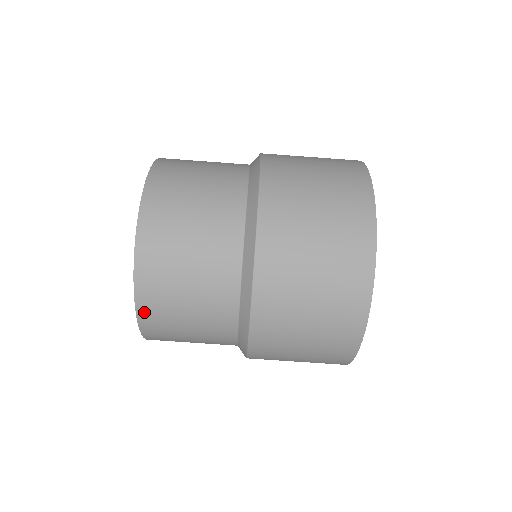
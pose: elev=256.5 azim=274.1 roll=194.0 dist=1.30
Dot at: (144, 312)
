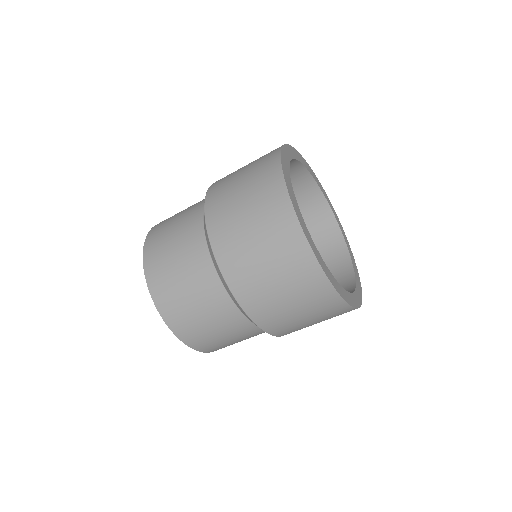
Dot at: occluded
